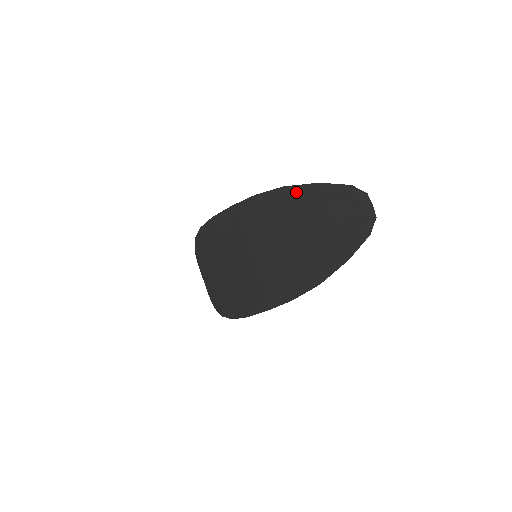
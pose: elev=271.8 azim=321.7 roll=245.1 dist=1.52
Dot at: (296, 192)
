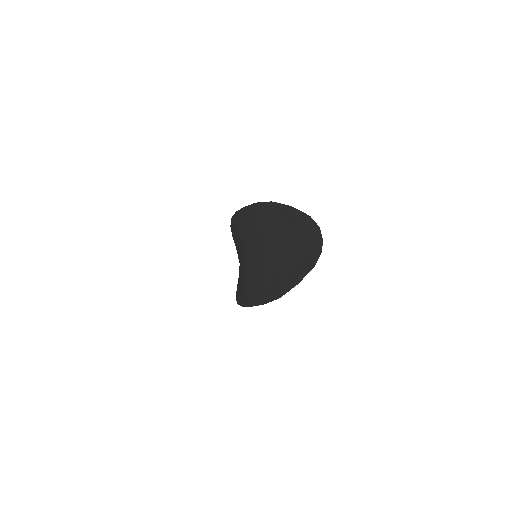
Dot at: (278, 209)
